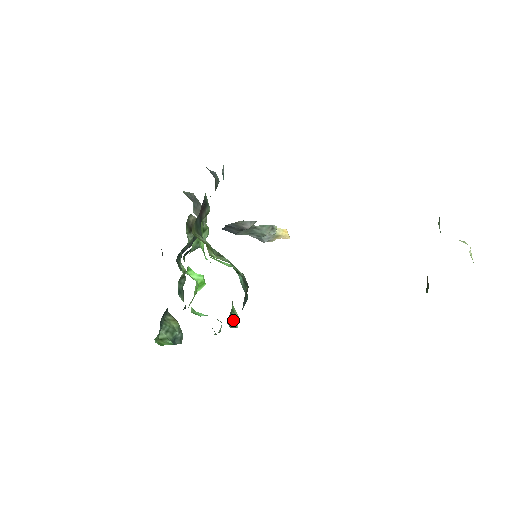
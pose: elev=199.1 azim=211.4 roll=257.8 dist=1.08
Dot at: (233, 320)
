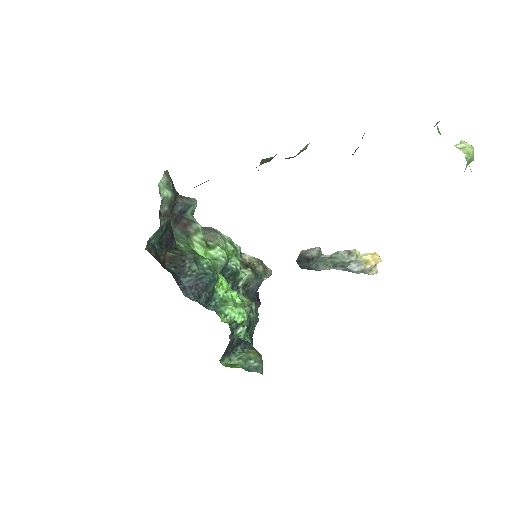
Dot at: (220, 307)
